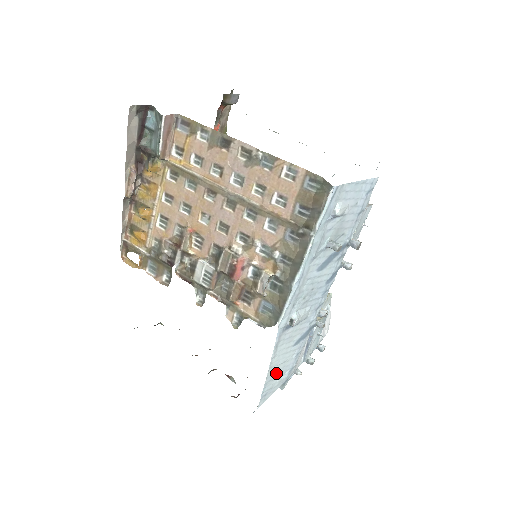
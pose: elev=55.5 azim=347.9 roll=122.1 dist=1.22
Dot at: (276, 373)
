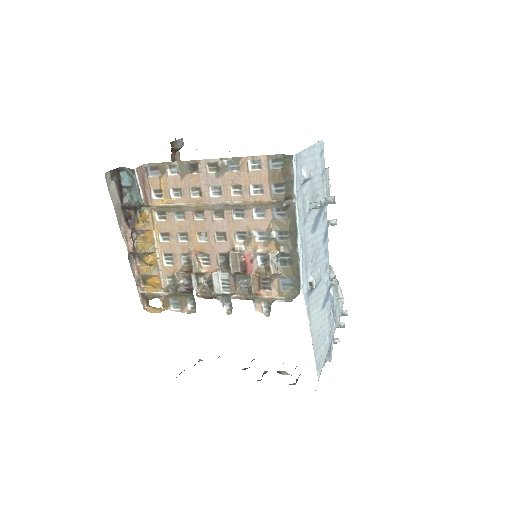
Dot at: (319, 340)
